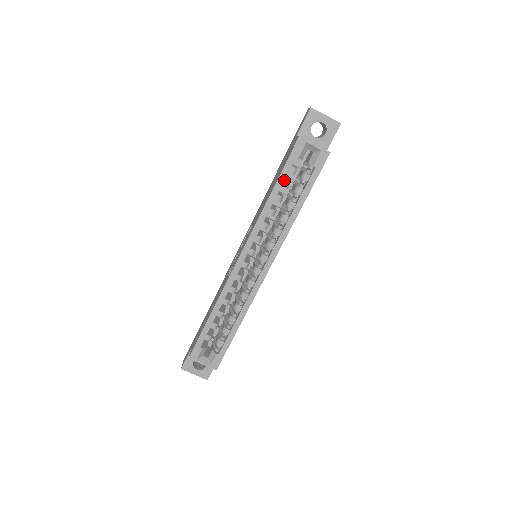
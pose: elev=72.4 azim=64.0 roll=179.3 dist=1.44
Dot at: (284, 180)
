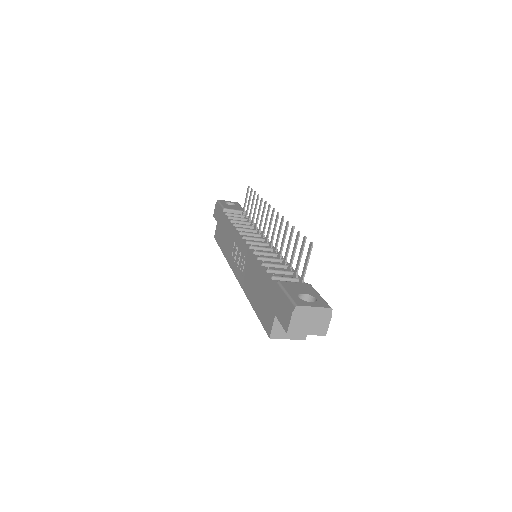
Dot at: occluded
